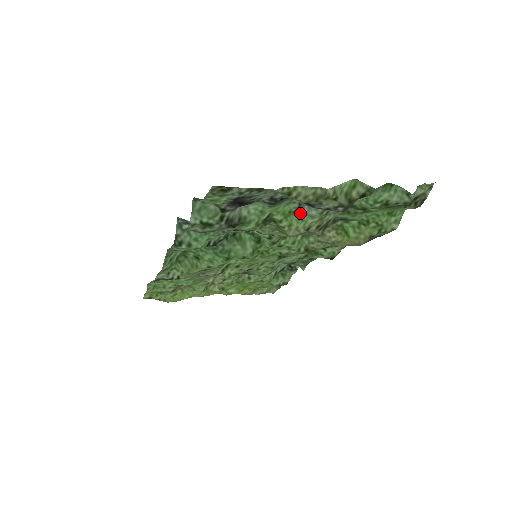
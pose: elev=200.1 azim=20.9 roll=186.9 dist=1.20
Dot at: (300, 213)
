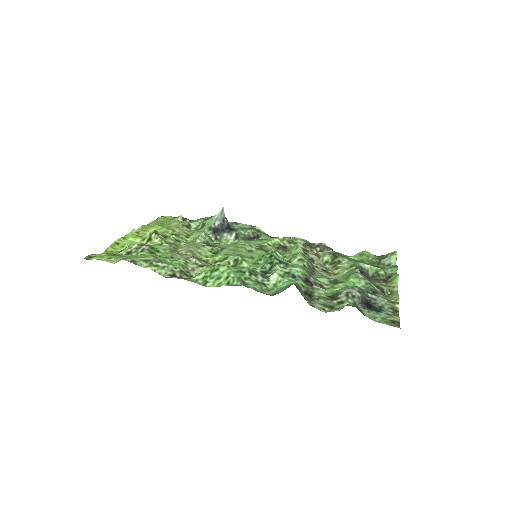
Dot at: (349, 274)
